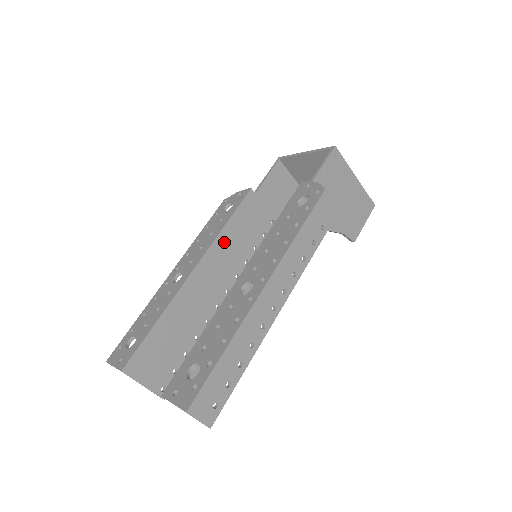
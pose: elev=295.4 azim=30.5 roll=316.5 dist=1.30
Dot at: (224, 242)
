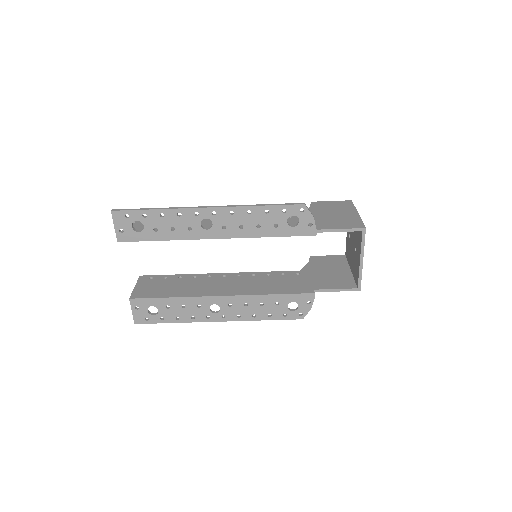
Dot at: occluded
